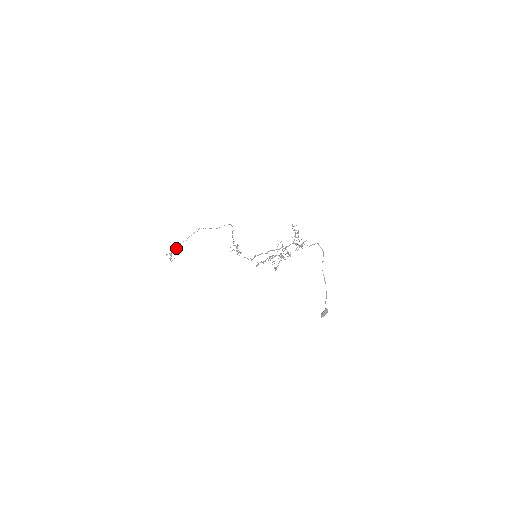
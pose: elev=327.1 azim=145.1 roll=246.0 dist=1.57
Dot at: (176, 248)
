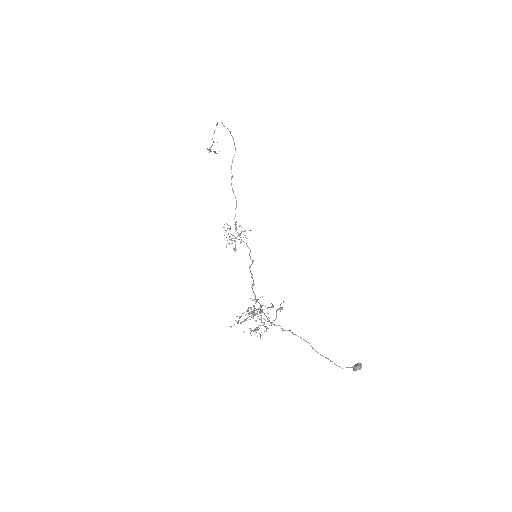
Dot at: occluded
